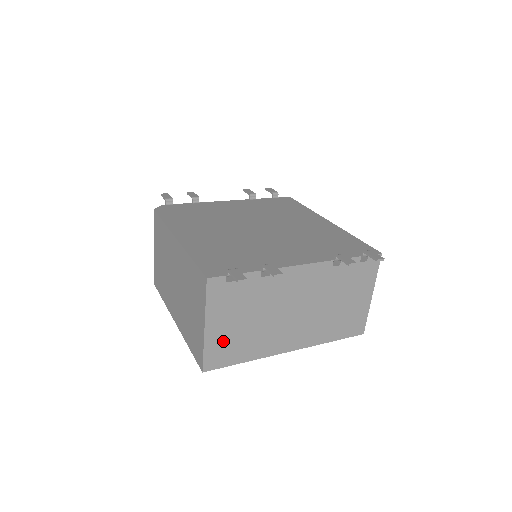
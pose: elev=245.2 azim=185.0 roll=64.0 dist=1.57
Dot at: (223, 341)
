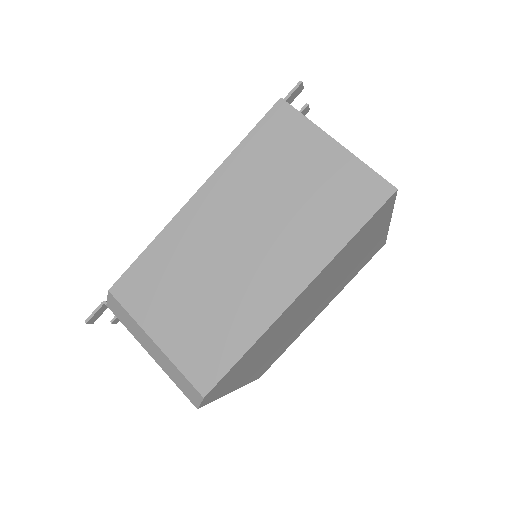
Dot at: occluded
